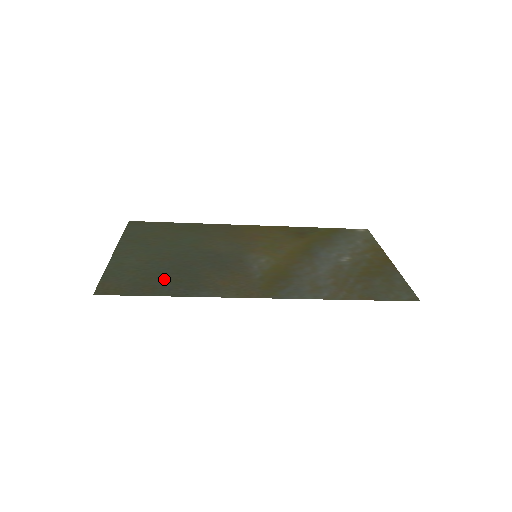
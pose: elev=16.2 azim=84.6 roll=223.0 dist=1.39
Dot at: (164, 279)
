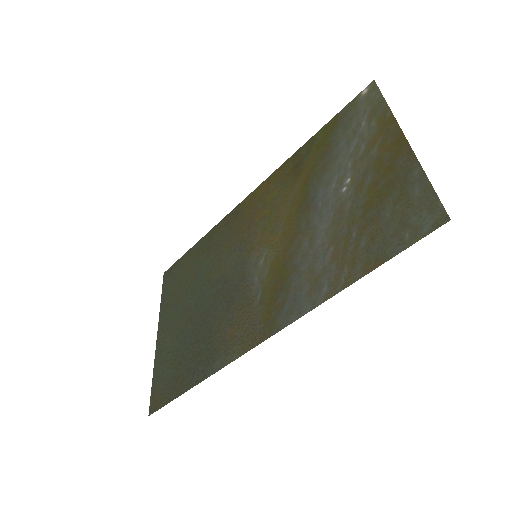
Dot at: (188, 359)
